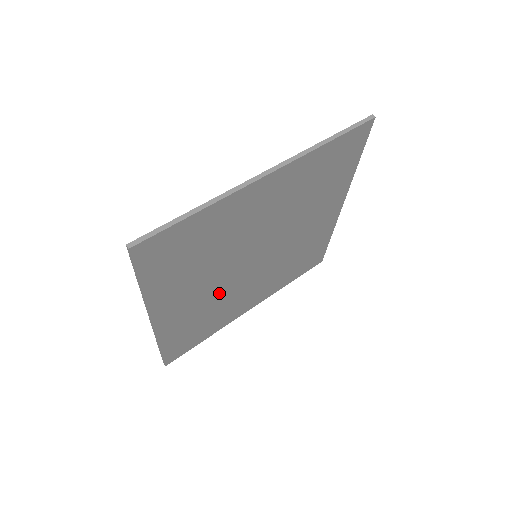
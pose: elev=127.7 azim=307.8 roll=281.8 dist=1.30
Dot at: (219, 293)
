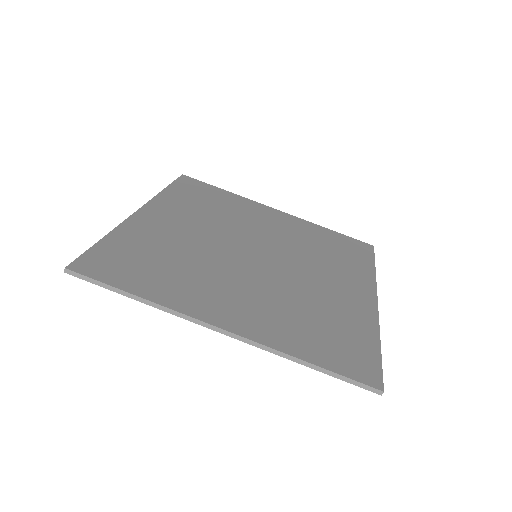
Dot at: occluded
